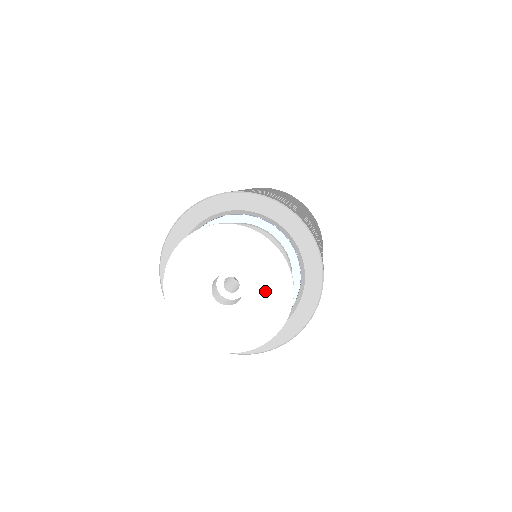
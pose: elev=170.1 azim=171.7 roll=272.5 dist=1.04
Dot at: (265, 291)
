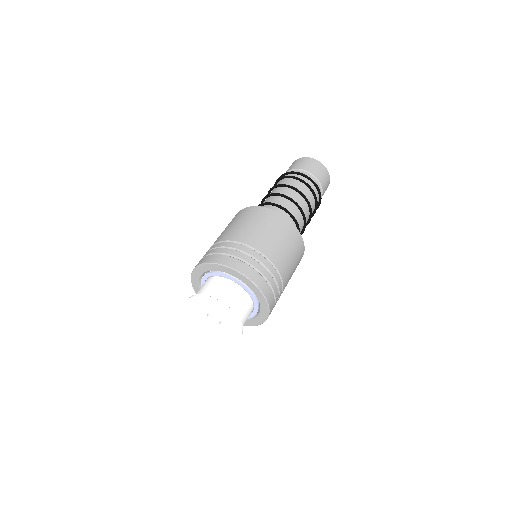
Dot at: (224, 332)
